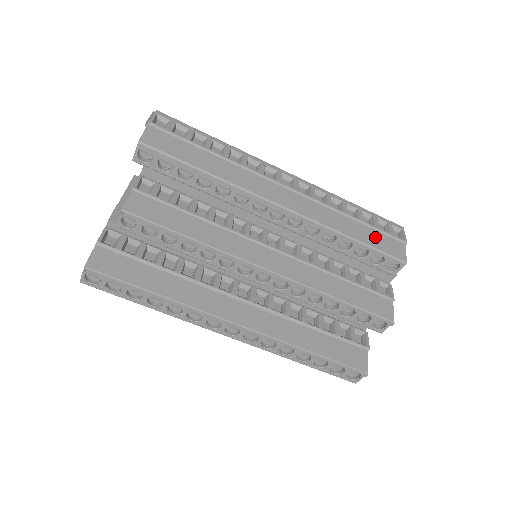
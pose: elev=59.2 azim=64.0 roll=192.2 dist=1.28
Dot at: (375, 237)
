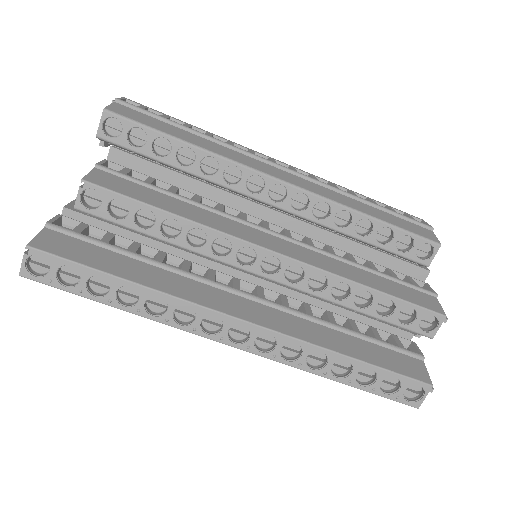
Dot at: (396, 220)
